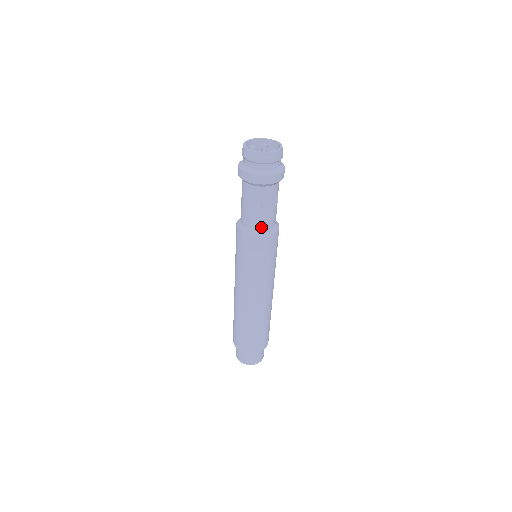
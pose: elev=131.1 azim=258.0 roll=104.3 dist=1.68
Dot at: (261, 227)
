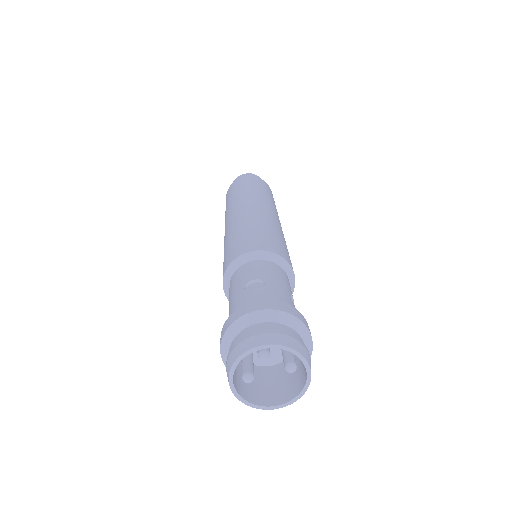
Dot at: occluded
